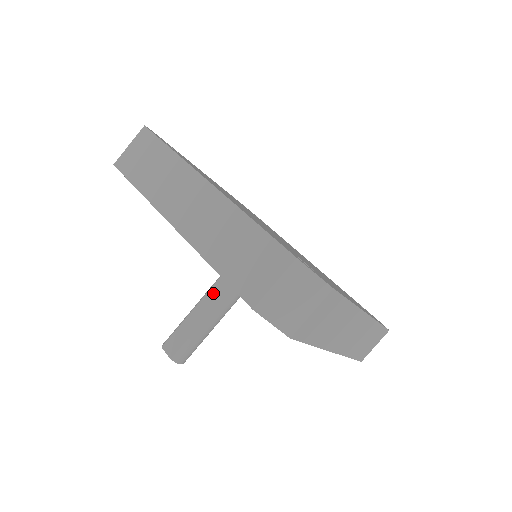
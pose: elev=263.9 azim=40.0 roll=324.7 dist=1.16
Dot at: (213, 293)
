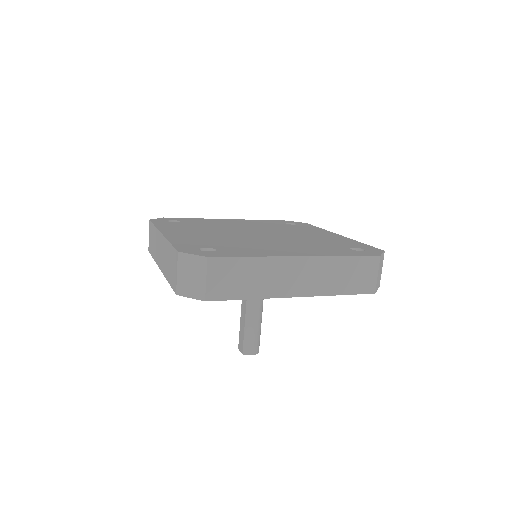
Dot at: occluded
